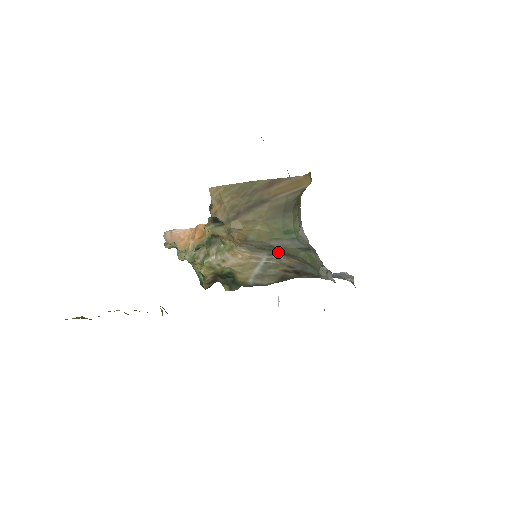
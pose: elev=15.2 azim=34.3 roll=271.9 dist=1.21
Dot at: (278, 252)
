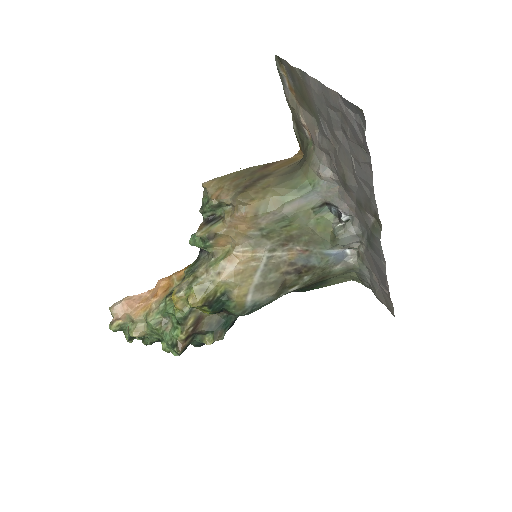
Dot at: (282, 238)
